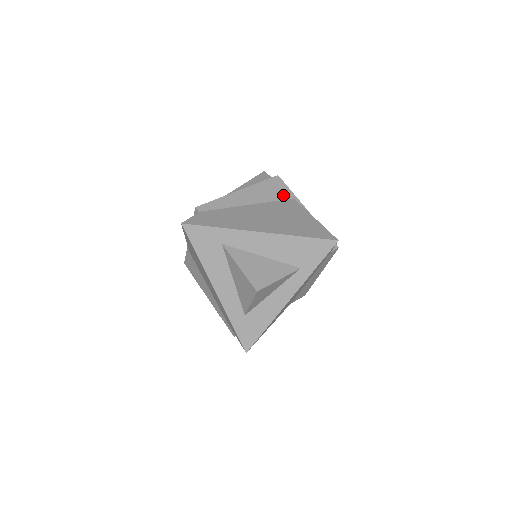
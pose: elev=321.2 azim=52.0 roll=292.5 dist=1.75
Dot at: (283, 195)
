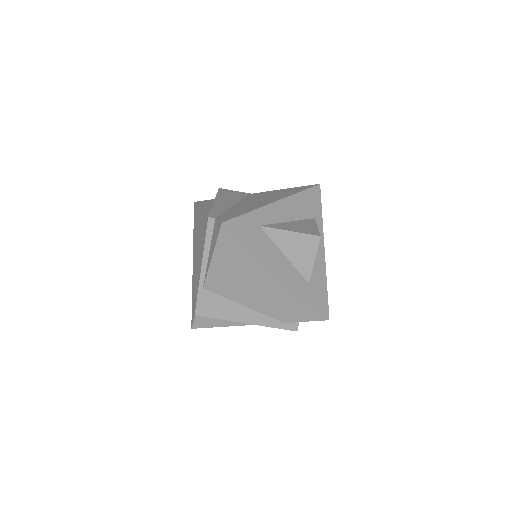
Dot at: (240, 195)
